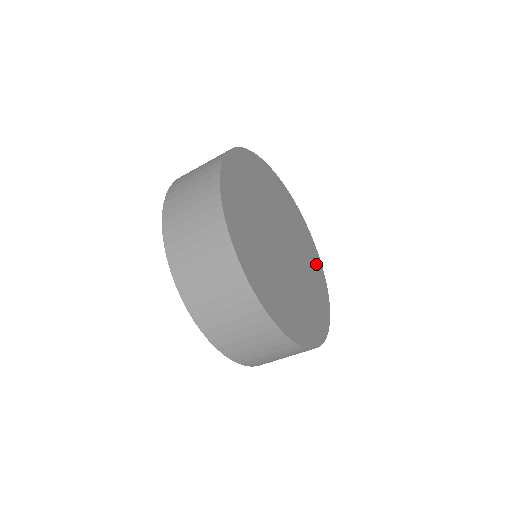
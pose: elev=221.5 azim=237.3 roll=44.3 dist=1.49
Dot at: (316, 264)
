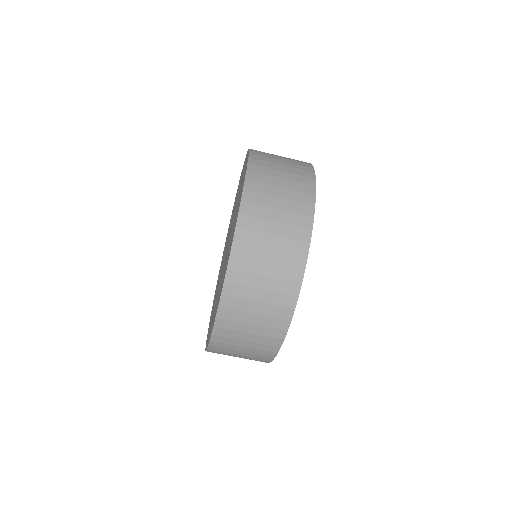
Dot at: occluded
